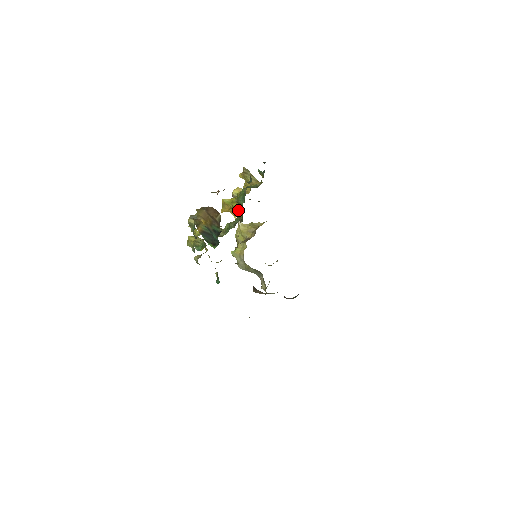
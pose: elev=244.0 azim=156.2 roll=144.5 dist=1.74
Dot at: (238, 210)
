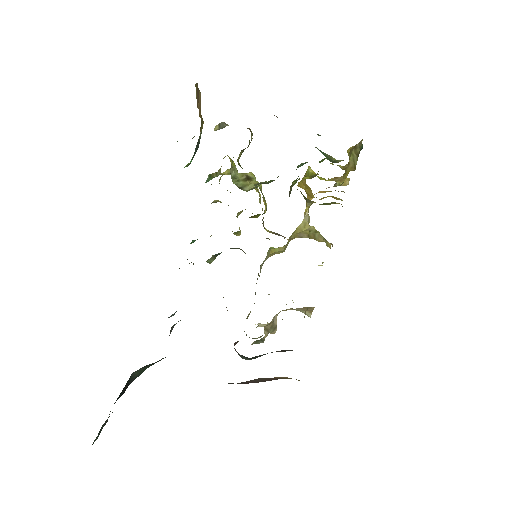
Dot at: occluded
